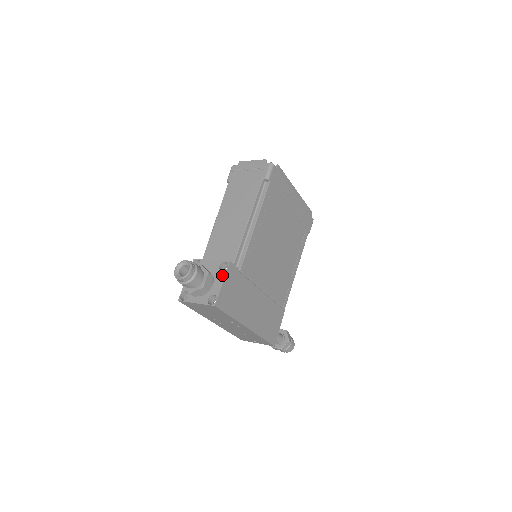
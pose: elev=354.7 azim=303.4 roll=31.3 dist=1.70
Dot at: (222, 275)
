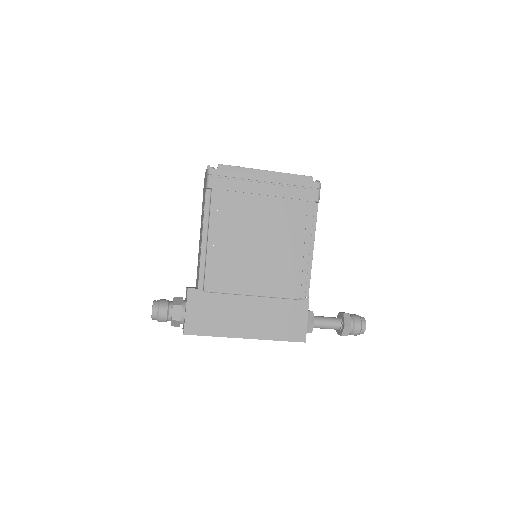
Dot at: (186, 303)
